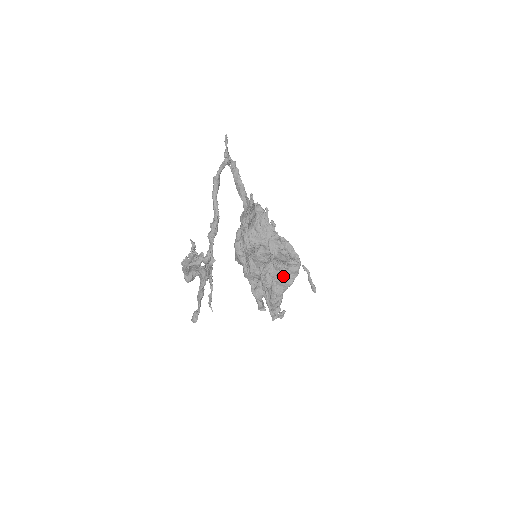
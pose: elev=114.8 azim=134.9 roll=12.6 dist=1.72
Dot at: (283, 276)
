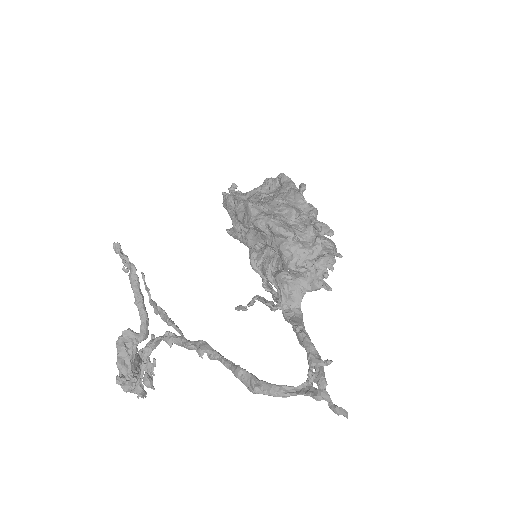
Dot at: occluded
